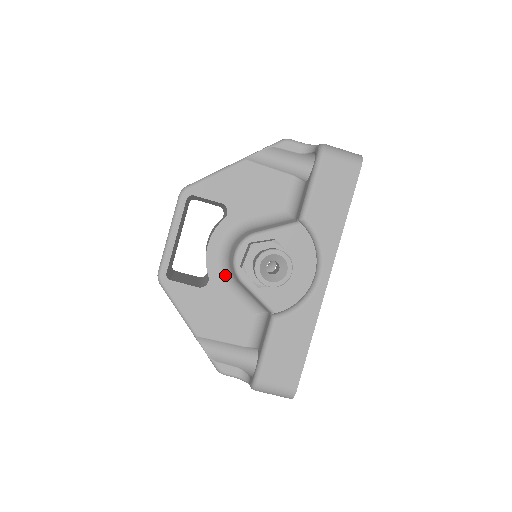
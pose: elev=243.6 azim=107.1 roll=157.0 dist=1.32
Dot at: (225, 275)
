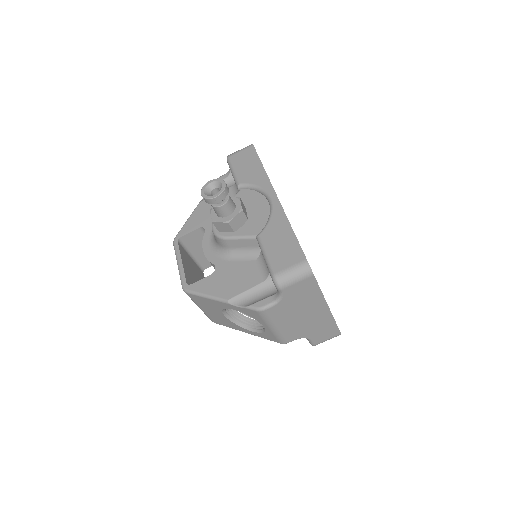
Dot at: (223, 255)
